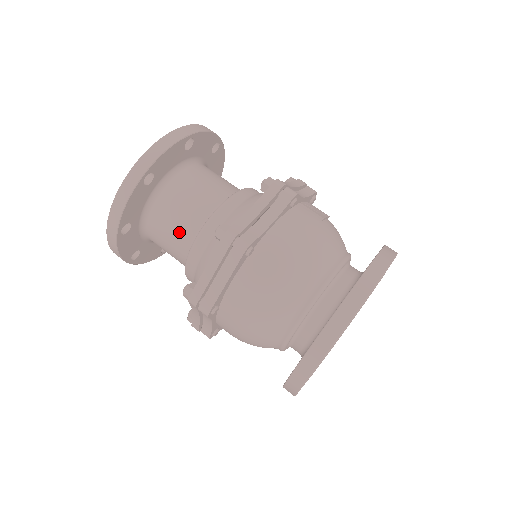
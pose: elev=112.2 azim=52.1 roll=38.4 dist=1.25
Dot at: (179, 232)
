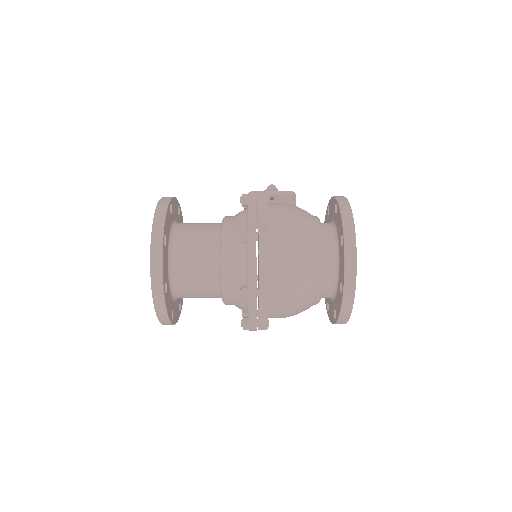
Dot at: (206, 293)
